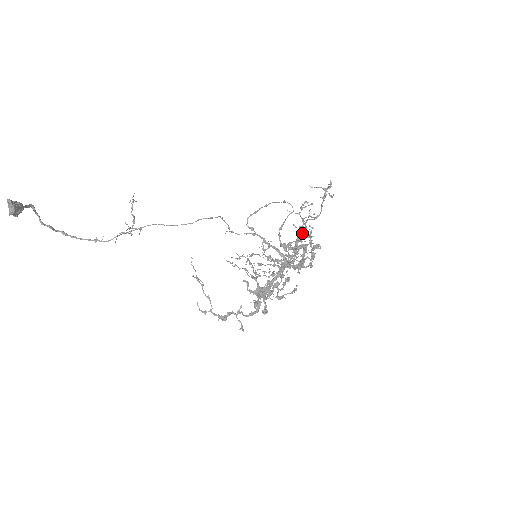
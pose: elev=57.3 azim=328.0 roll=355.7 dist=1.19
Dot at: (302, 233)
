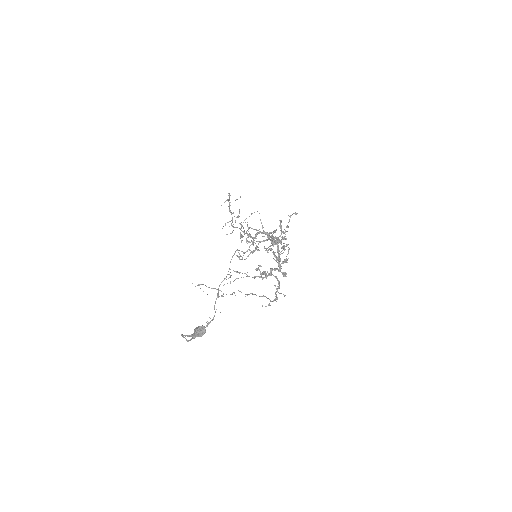
Dot at: (244, 231)
